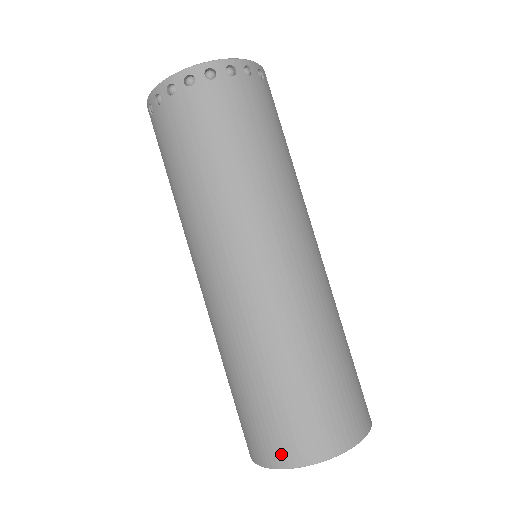
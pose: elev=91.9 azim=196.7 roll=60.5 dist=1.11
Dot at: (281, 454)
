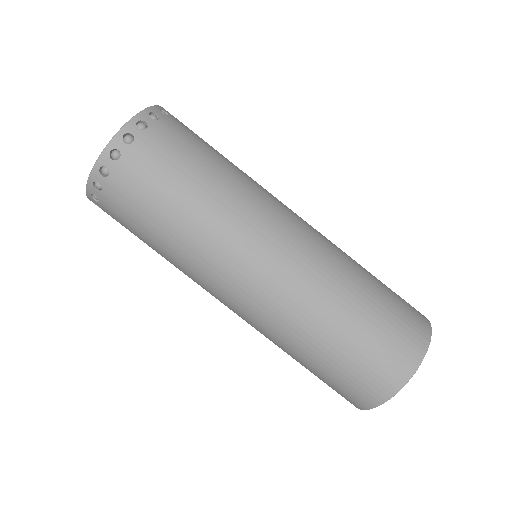
Dot at: (409, 358)
